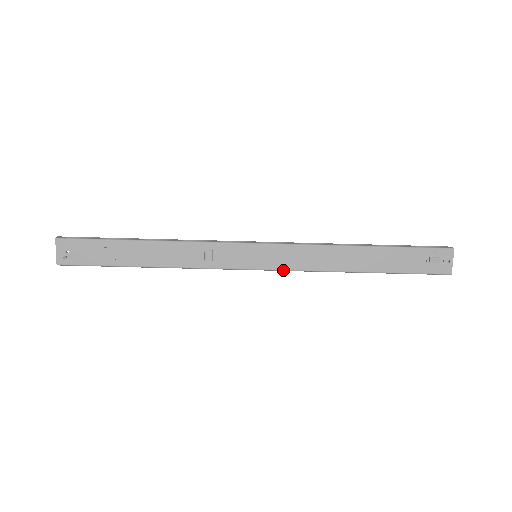
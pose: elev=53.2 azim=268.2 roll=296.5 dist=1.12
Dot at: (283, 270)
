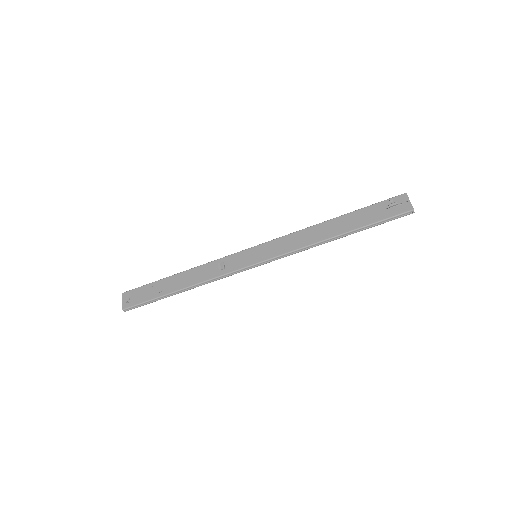
Dot at: (277, 257)
